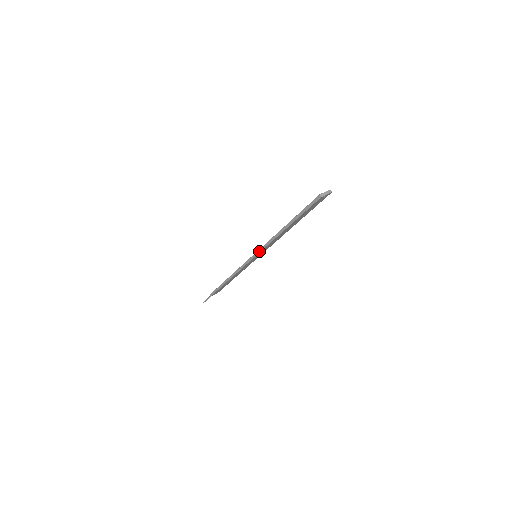
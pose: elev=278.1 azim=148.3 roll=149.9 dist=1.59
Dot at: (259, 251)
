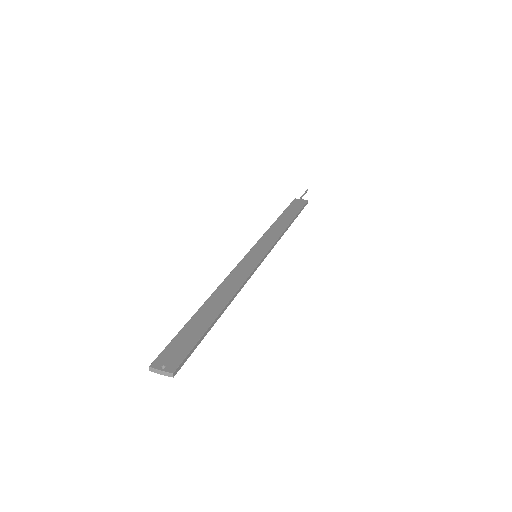
Dot at: (237, 266)
